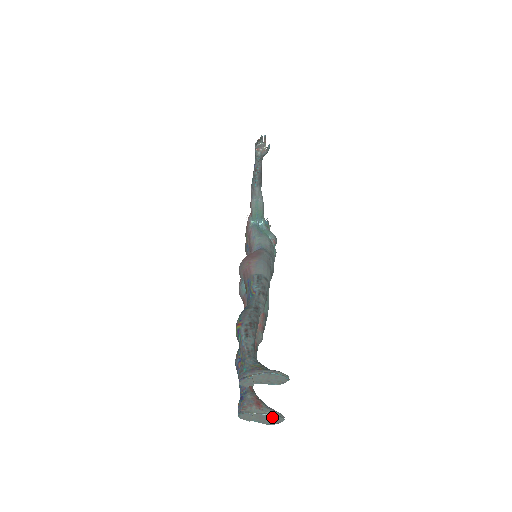
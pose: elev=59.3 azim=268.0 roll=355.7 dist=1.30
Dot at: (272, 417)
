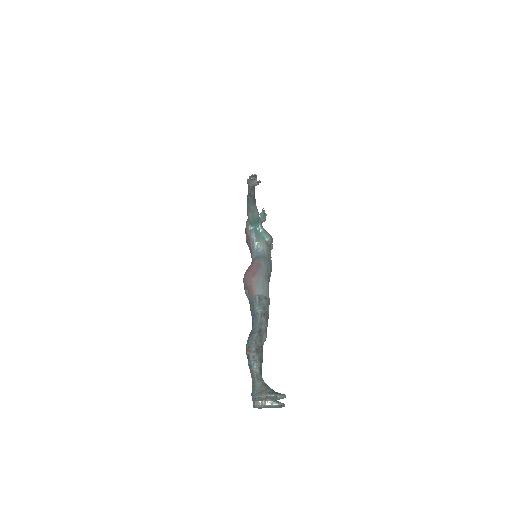
Dot at: (276, 406)
